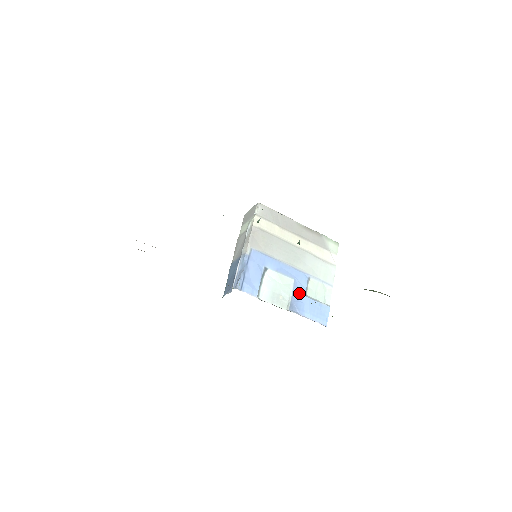
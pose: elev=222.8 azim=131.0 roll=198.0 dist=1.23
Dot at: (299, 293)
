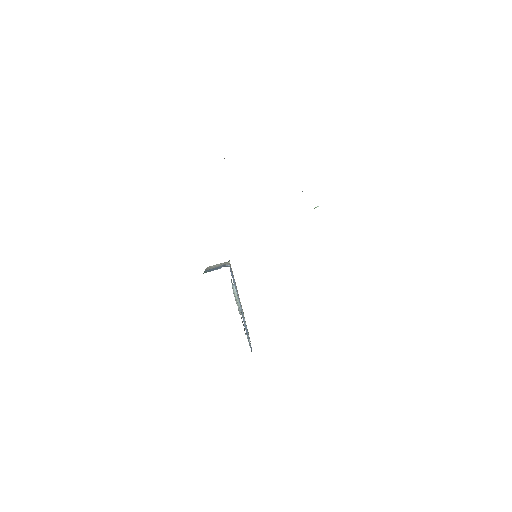
Dot at: (243, 318)
